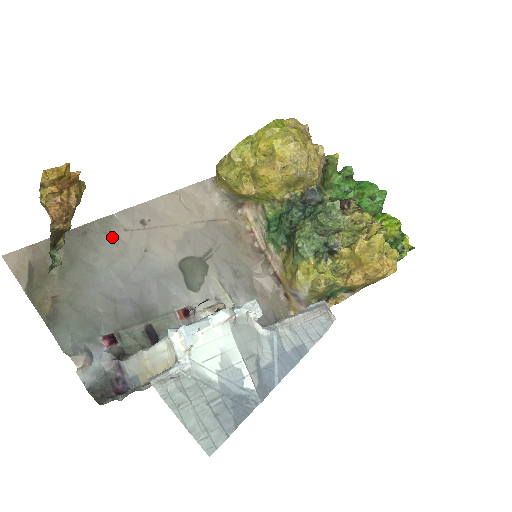
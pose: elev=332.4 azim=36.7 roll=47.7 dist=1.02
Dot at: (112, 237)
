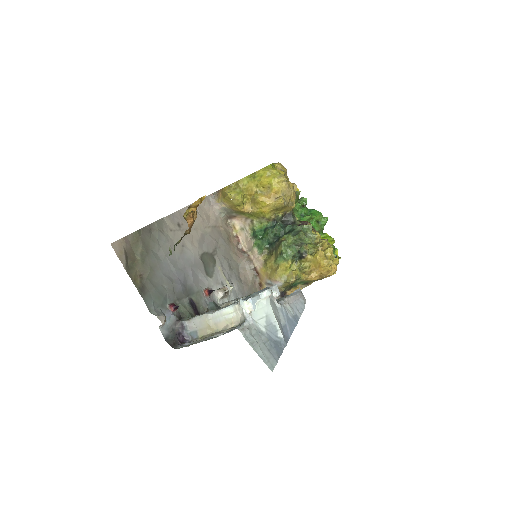
Dot at: (165, 235)
